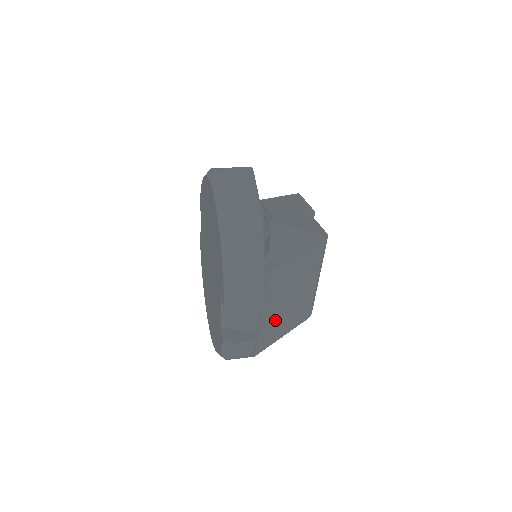
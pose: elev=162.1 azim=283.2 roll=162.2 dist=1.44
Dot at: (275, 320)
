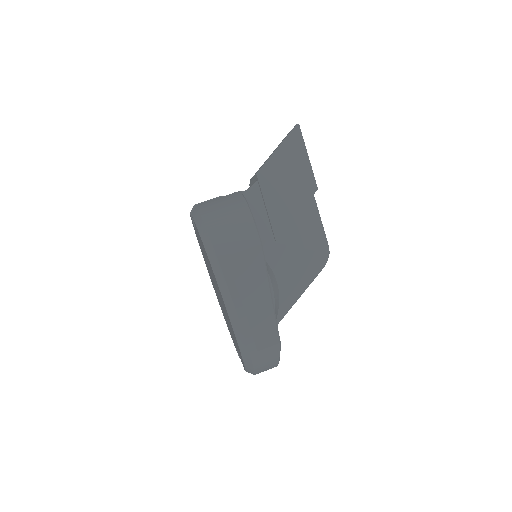
Dot at: occluded
